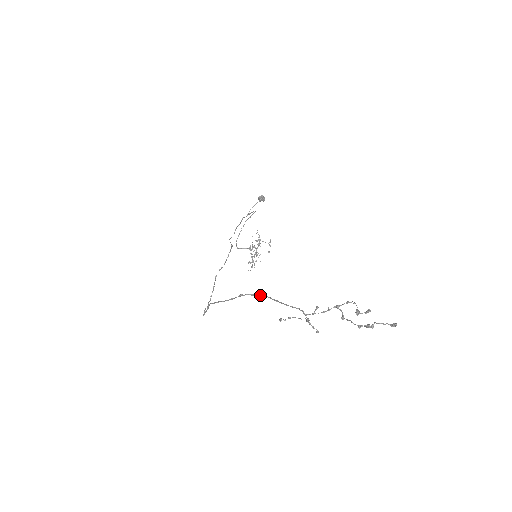
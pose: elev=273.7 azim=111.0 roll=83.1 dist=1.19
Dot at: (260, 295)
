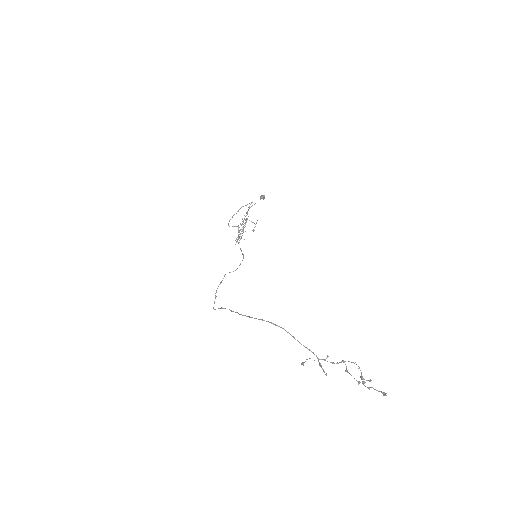
Dot at: (279, 326)
